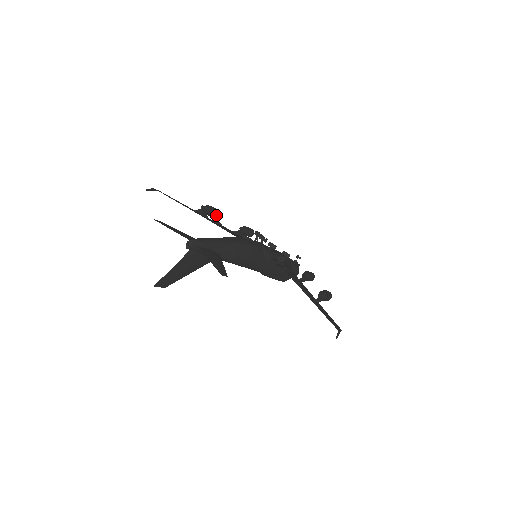
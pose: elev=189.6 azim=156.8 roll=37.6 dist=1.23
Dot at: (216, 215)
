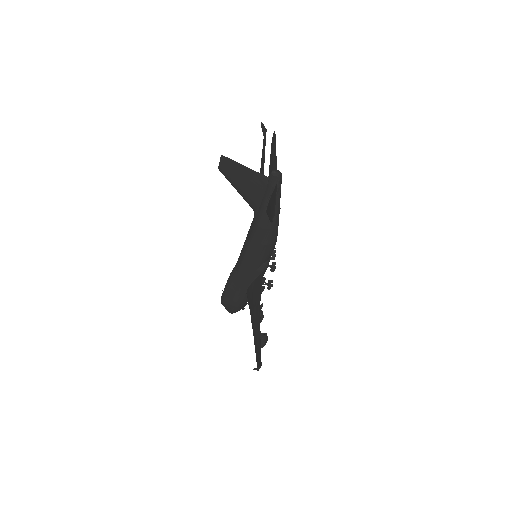
Dot at: occluded
